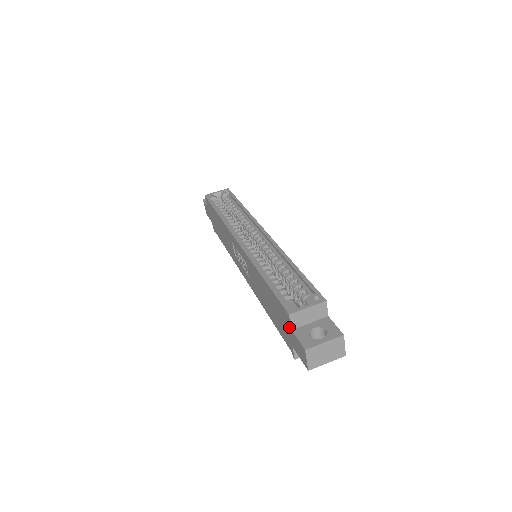
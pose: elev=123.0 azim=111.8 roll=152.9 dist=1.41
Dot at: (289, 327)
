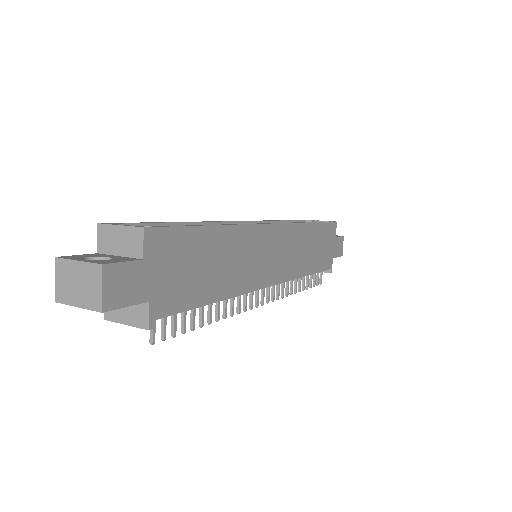
Dot at: (104, 253)
